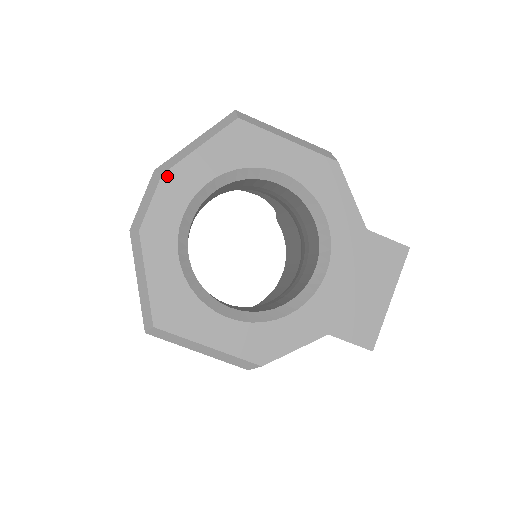
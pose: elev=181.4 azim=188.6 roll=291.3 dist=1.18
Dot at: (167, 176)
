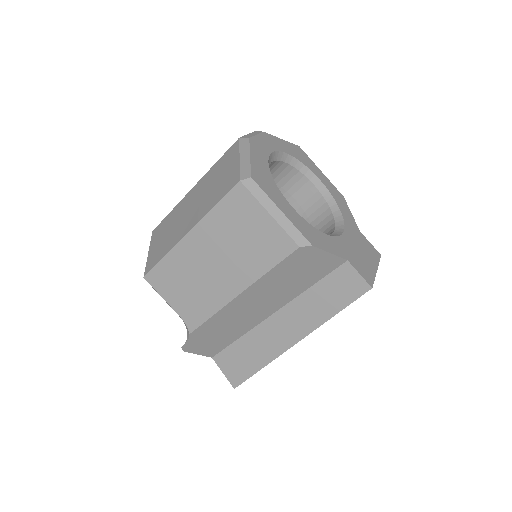
Dot at: (266, 134)
